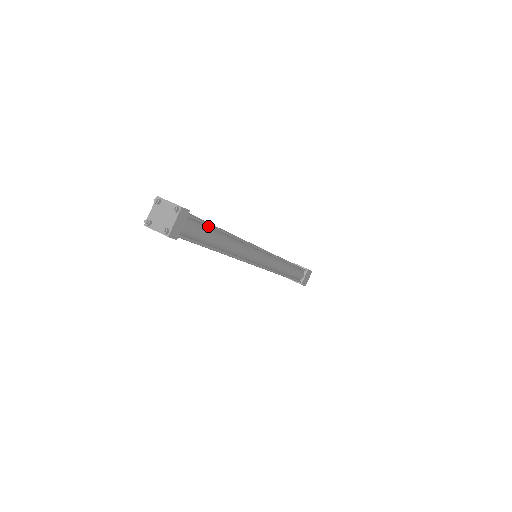
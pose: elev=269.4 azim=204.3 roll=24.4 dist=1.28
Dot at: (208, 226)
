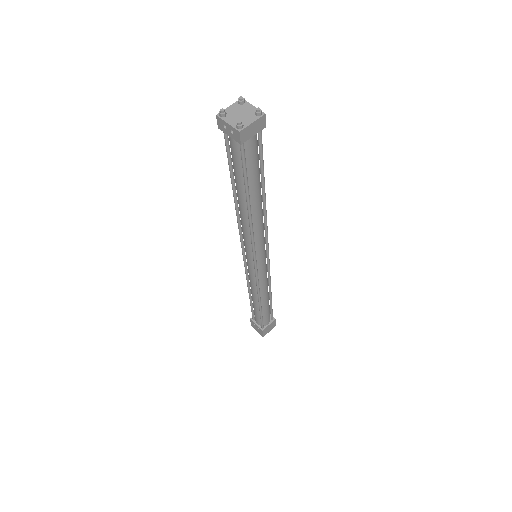
Dot at: (261, 166)
